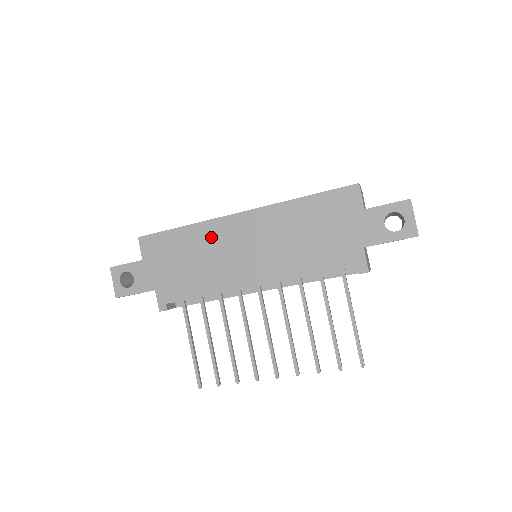
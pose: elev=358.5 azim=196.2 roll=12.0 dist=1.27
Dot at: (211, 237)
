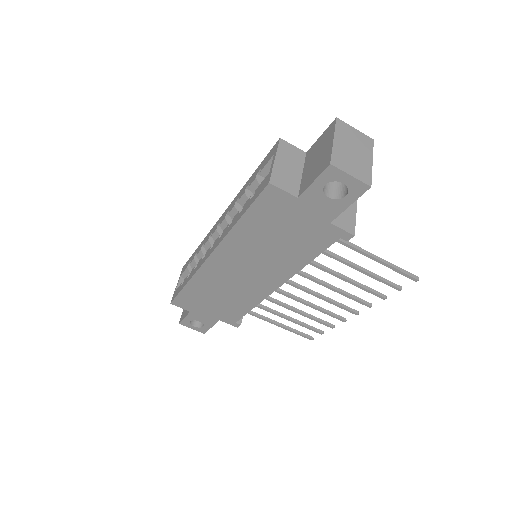
Dot at: (211, 280)
